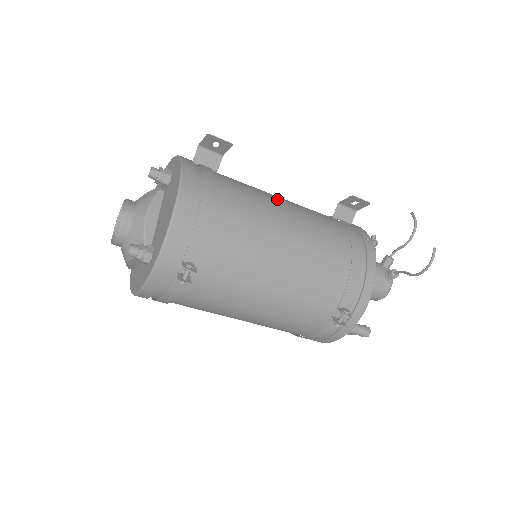
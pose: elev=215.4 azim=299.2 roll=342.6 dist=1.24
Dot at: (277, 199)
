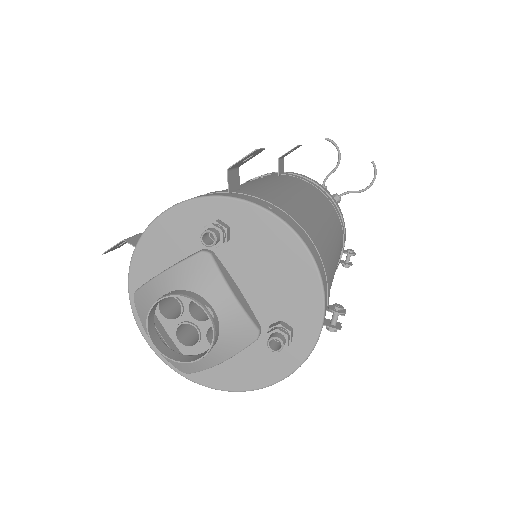
Dot at: (277, 186)
